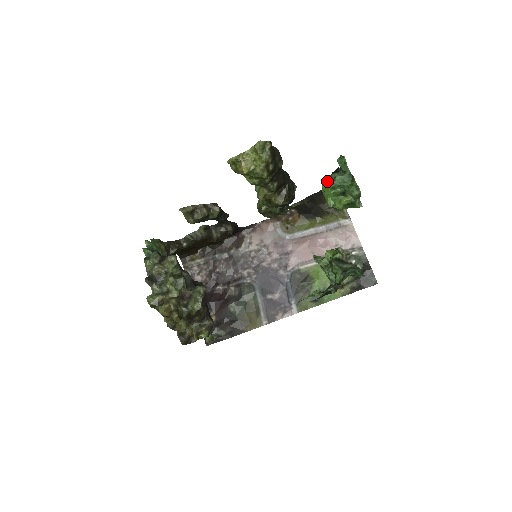
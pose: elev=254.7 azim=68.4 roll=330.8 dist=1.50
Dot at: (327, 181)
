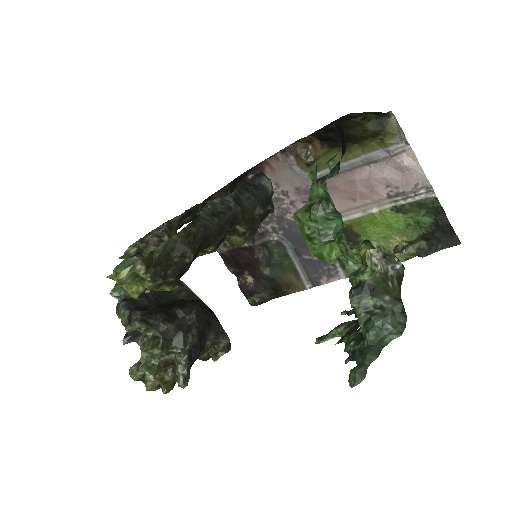
Dot at: (299, 219)
